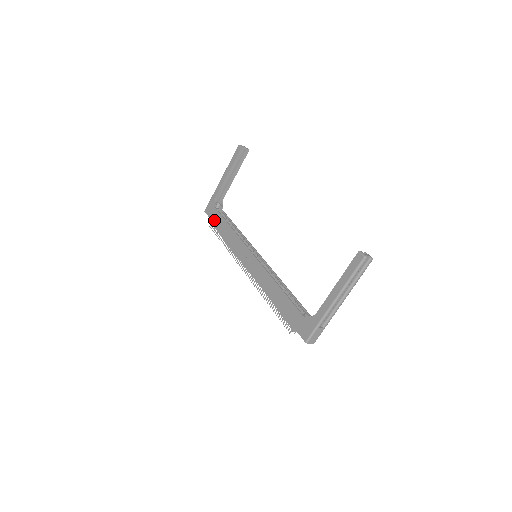
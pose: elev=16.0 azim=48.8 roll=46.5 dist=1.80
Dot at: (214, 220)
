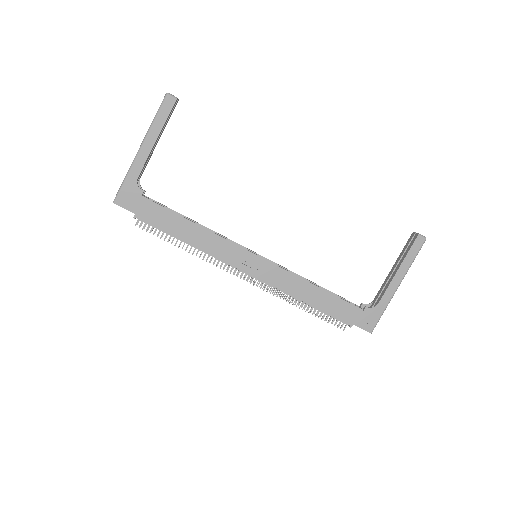
Dot at: (149, 216)
